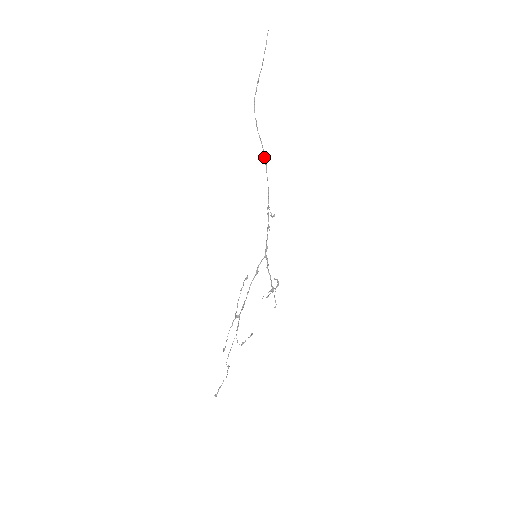
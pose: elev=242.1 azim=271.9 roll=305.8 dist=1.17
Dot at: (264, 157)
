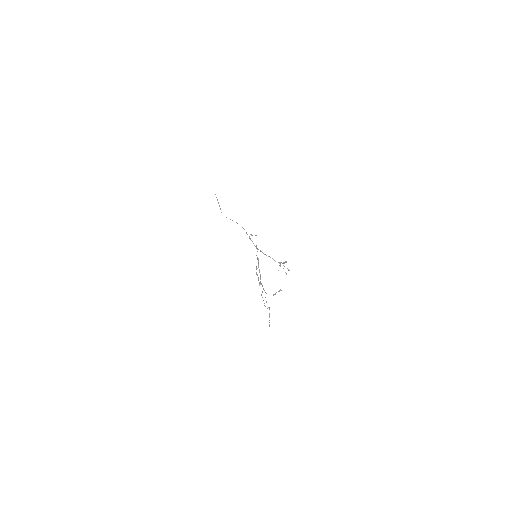
Dot at: occluded
